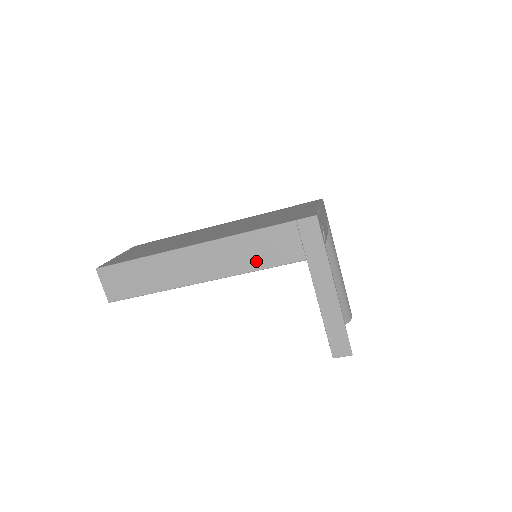
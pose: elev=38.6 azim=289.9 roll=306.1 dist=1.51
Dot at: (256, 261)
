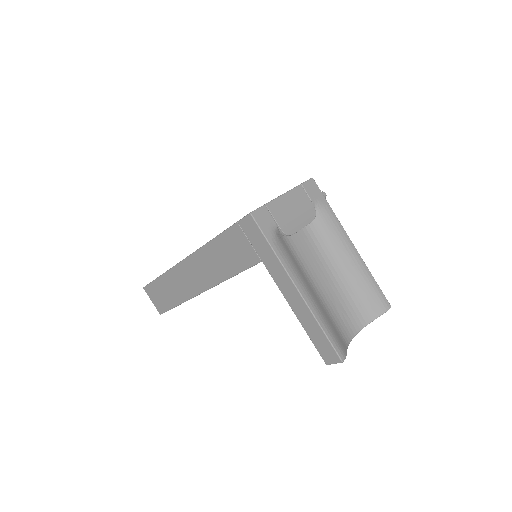
Dot at: (227, 268)
